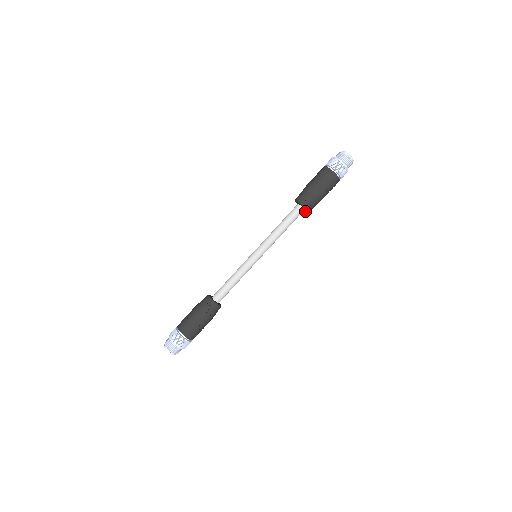
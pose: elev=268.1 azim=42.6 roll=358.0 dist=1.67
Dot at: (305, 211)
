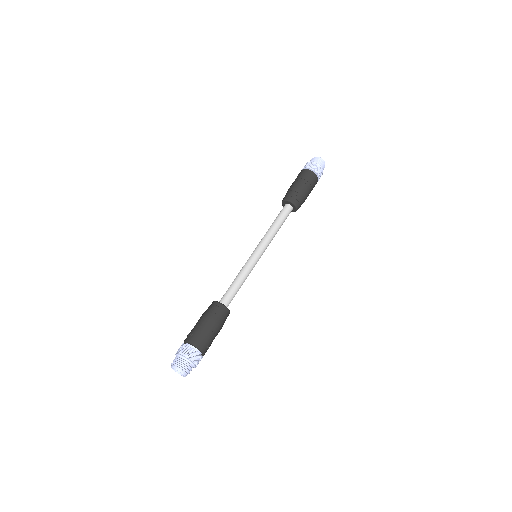
Dot at: occluded
